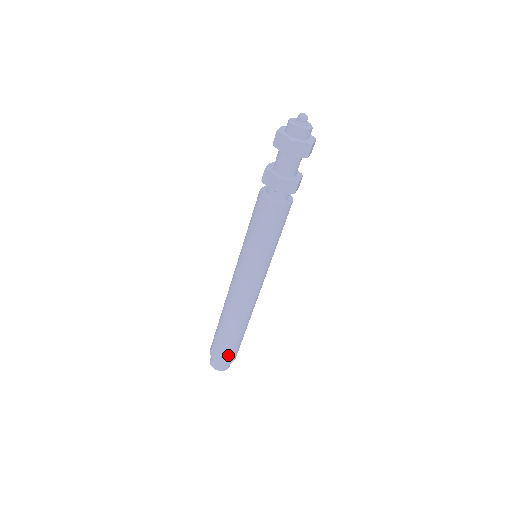
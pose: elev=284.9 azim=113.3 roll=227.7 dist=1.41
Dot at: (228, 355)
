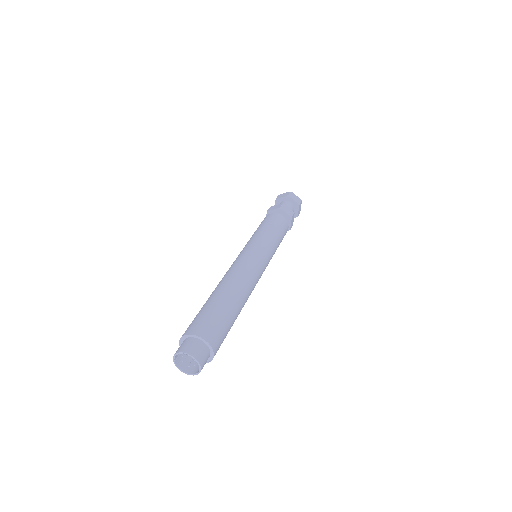
Dot at: (212, 328)
